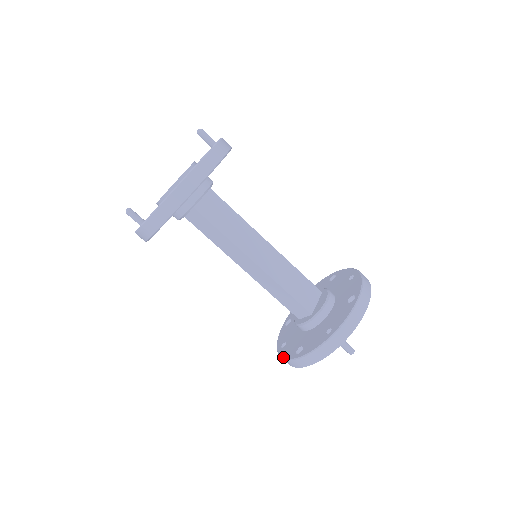
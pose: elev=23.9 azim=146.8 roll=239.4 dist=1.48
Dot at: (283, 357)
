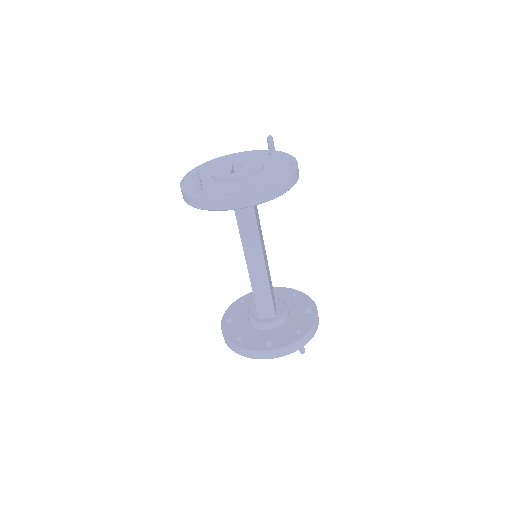
Dot at: (248, 349)
